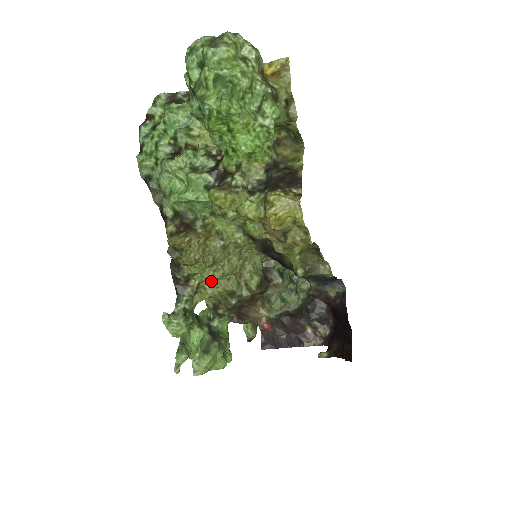
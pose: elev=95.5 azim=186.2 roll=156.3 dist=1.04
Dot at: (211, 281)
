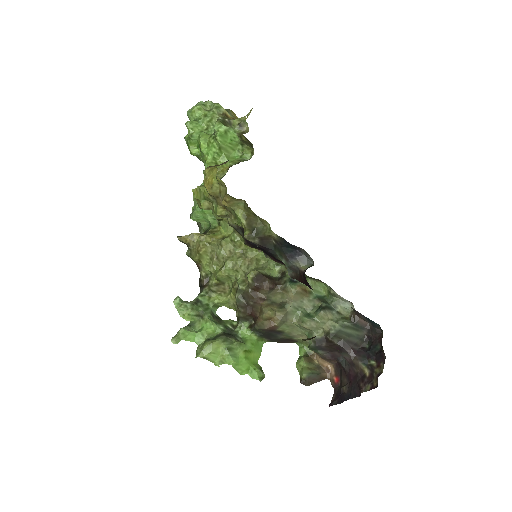
Dot at: (231, 287)
